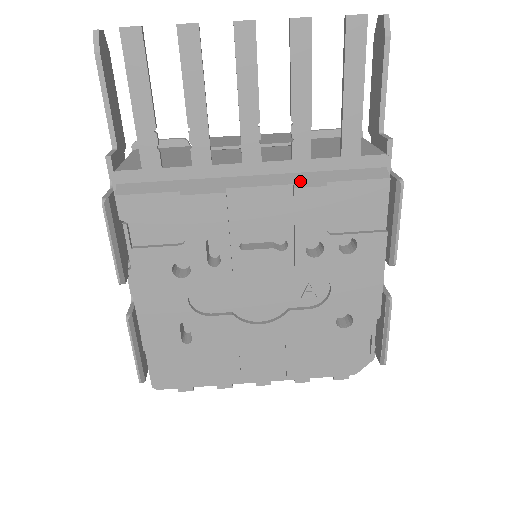
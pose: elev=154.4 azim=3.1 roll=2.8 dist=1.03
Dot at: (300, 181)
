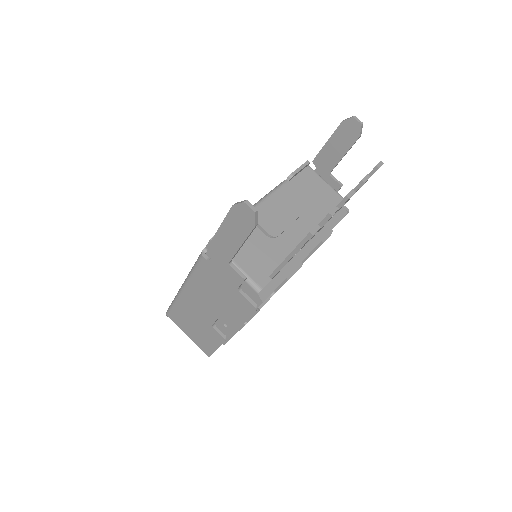
Dot at: (323, 237)
